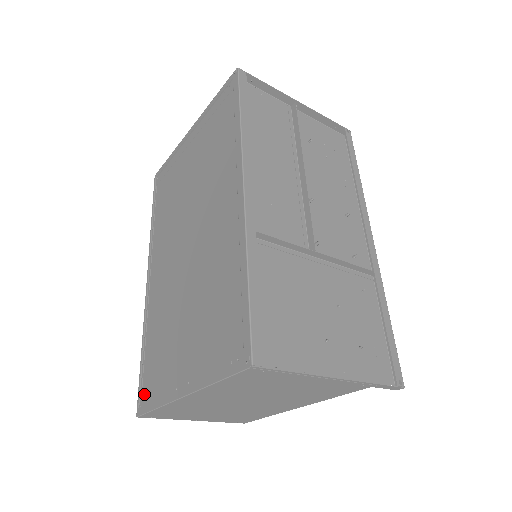
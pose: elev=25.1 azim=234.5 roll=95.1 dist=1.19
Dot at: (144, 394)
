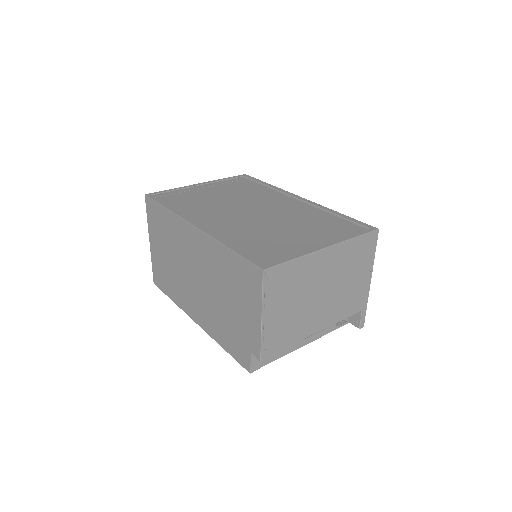
Dot at: (261, 261)
